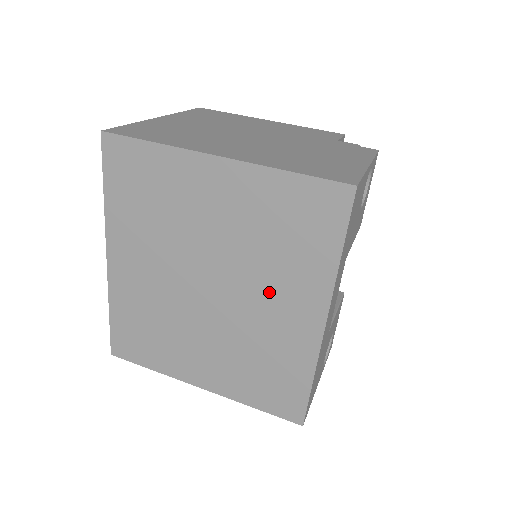
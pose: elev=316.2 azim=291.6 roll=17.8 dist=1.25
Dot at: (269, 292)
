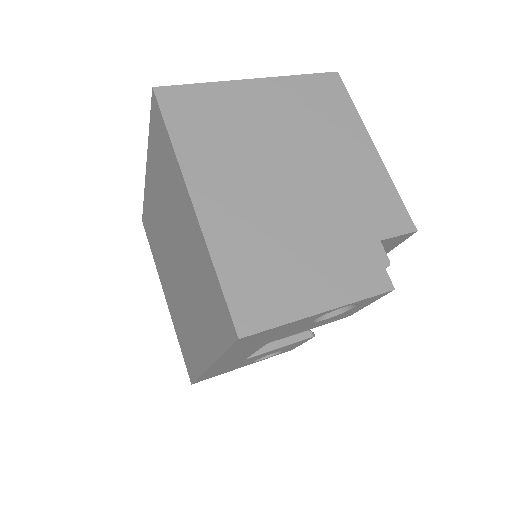
Dot at: (194, 310)
